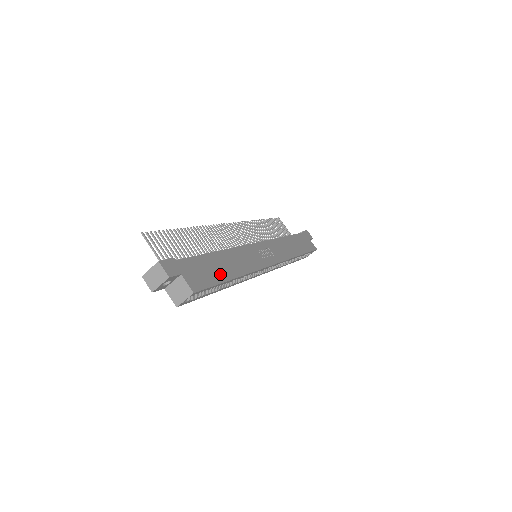
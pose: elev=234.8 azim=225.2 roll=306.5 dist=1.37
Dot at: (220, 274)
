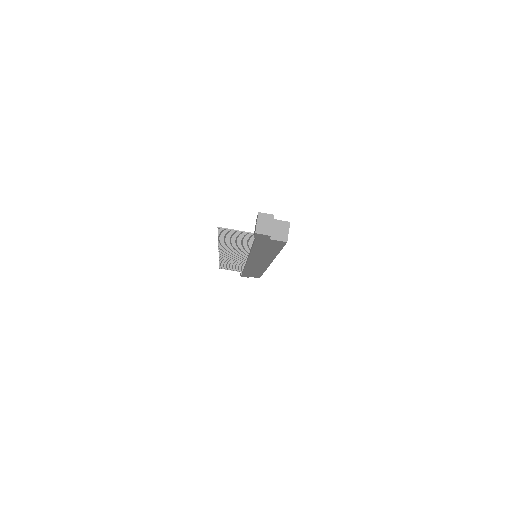
Dot at: occluded
